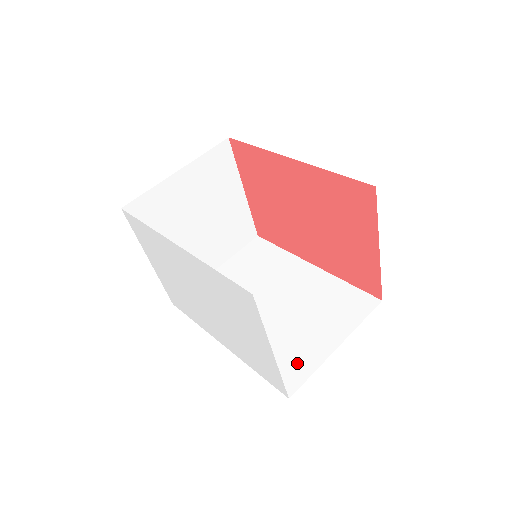
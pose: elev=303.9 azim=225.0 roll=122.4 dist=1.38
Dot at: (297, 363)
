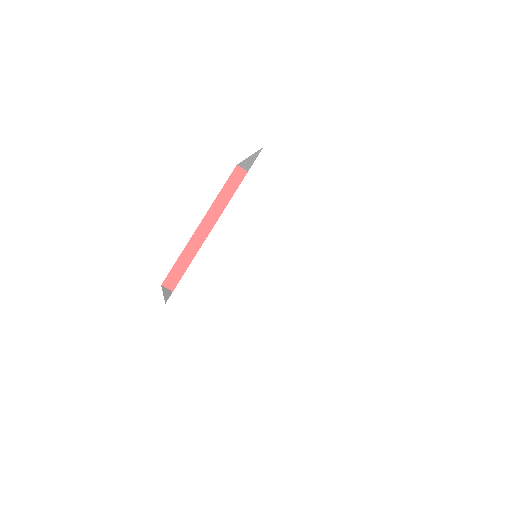
Dot at: occluded
